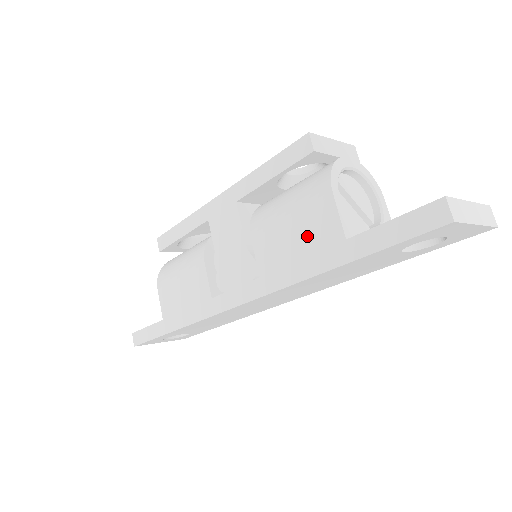
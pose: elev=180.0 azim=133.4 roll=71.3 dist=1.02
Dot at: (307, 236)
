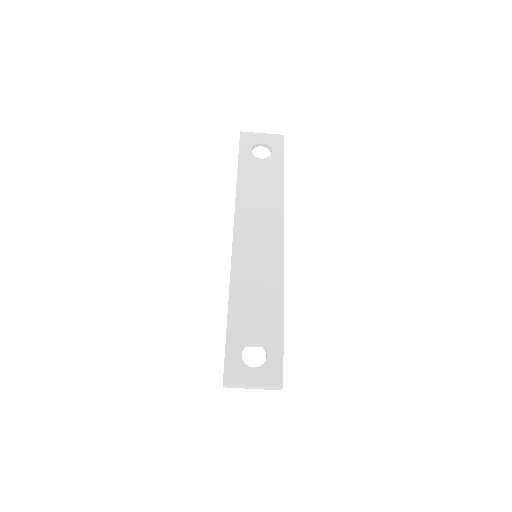
Dot at: occluded
